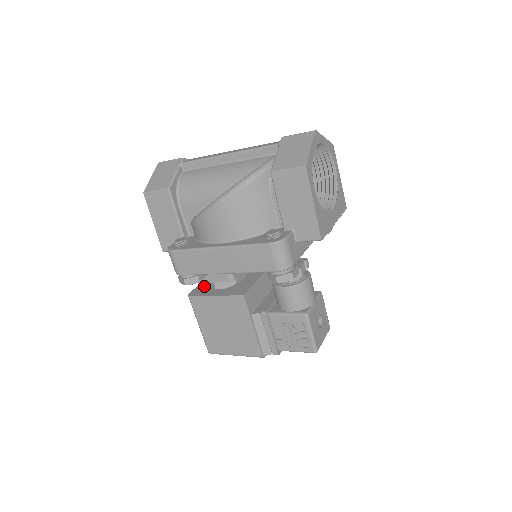
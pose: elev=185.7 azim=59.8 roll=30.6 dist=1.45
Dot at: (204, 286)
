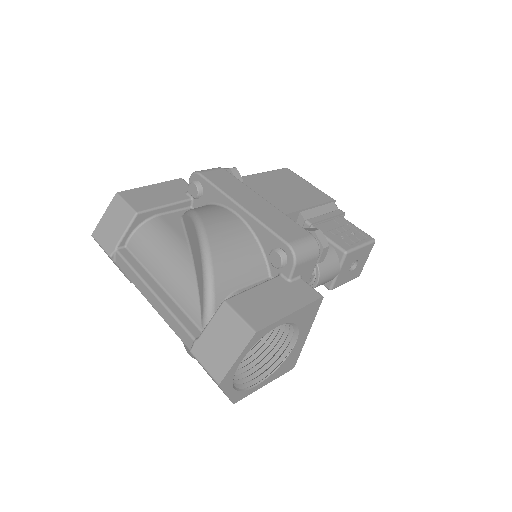
Dot at: occluded
